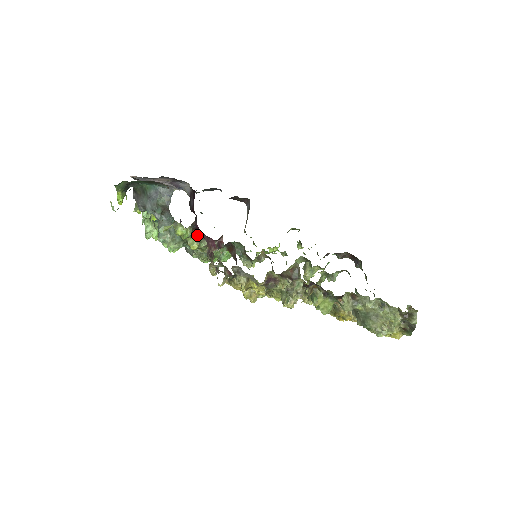
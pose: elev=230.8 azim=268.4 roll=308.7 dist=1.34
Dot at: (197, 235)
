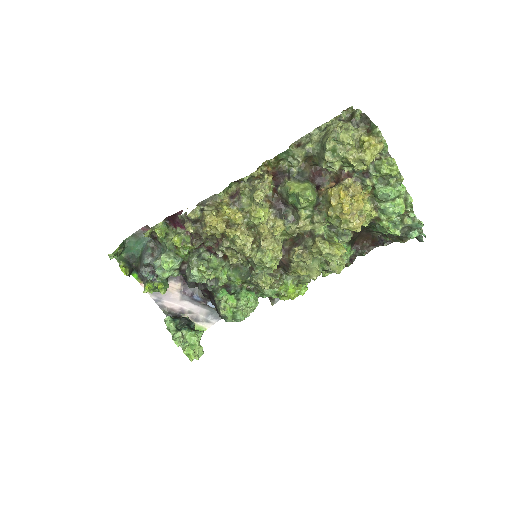
Dot at: (176, 232)
